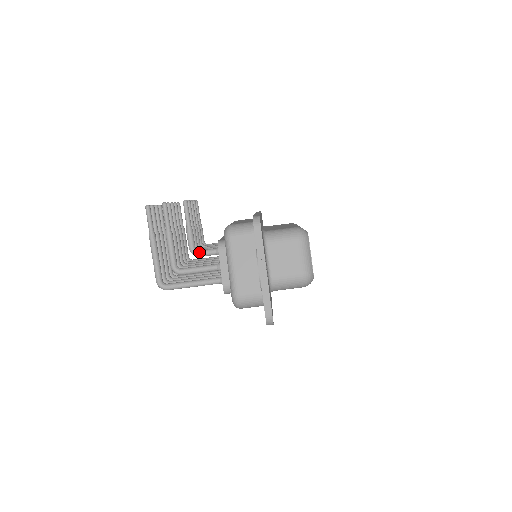
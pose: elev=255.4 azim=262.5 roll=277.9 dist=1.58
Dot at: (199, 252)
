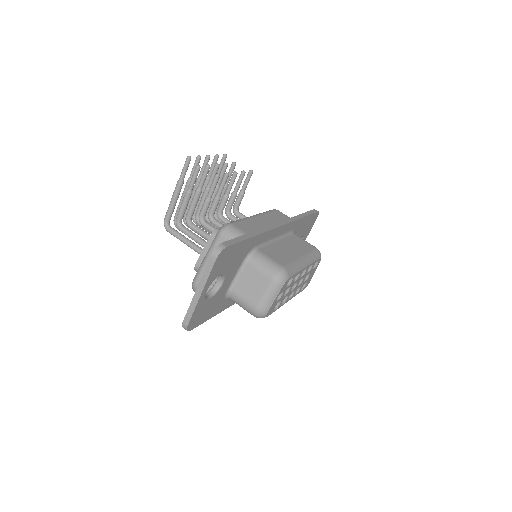
Dot at: (204, 223)
